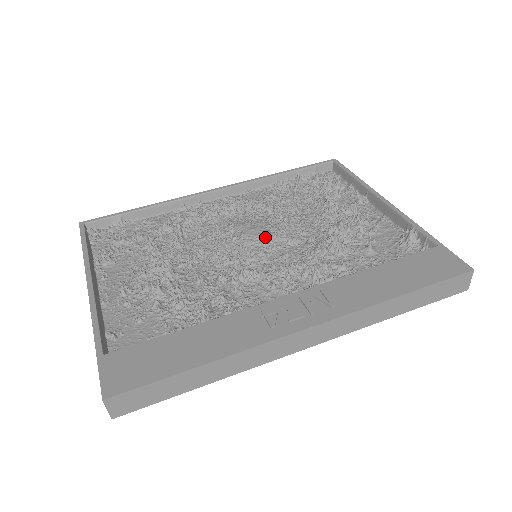
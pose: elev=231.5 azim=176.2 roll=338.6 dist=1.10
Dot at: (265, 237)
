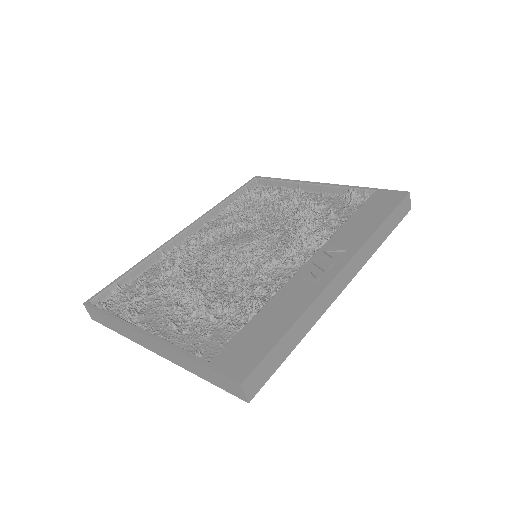
Dot at: (255, 239)
